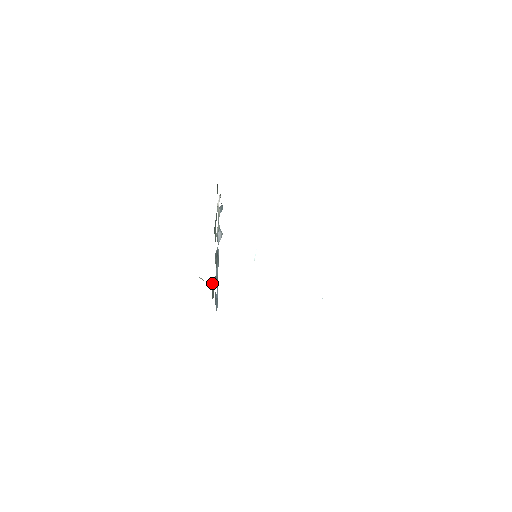
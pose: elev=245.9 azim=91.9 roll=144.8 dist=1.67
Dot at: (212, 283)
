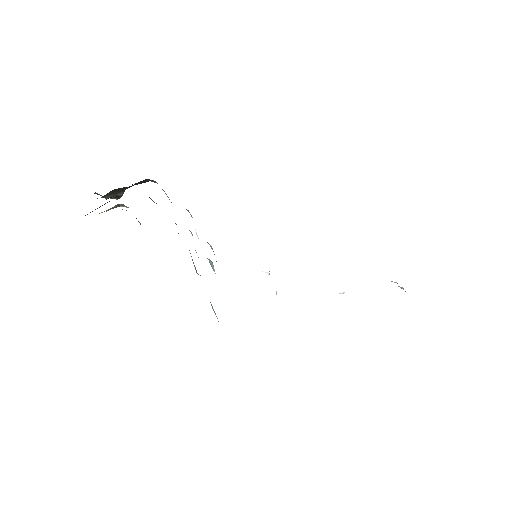
Dot at: occluded
